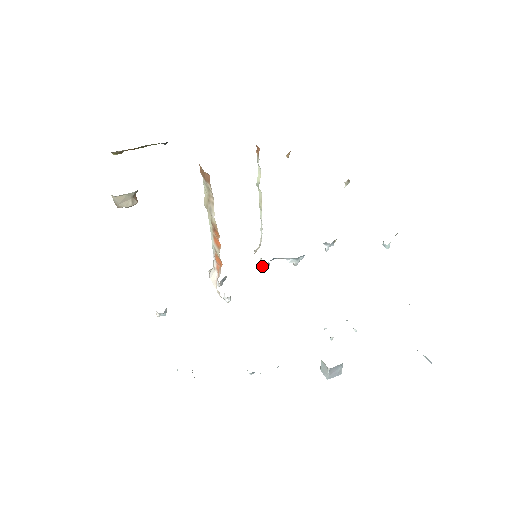
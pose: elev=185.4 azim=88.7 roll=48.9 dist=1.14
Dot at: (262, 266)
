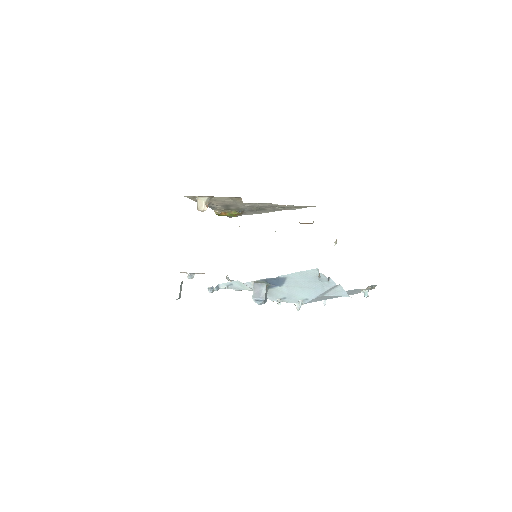
Dot at: occluded
